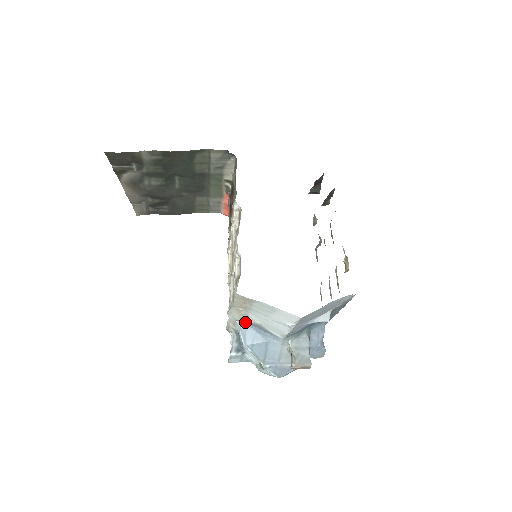
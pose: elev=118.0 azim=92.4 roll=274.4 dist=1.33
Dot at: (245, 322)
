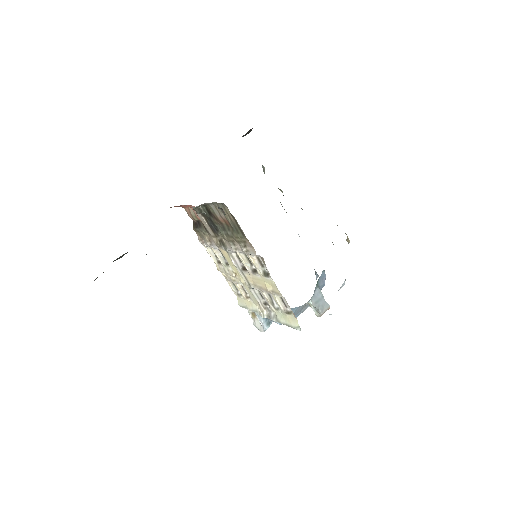
Dot at: occluded
